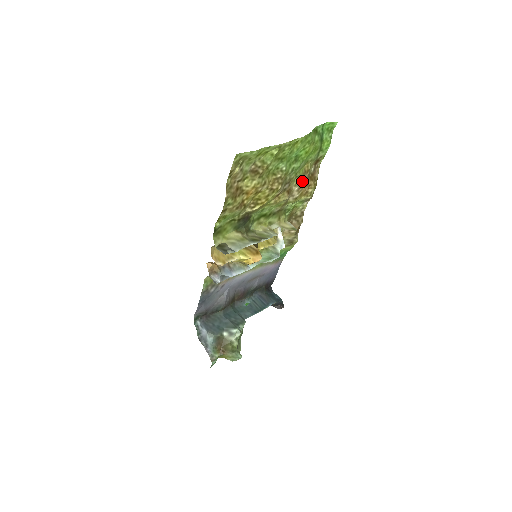
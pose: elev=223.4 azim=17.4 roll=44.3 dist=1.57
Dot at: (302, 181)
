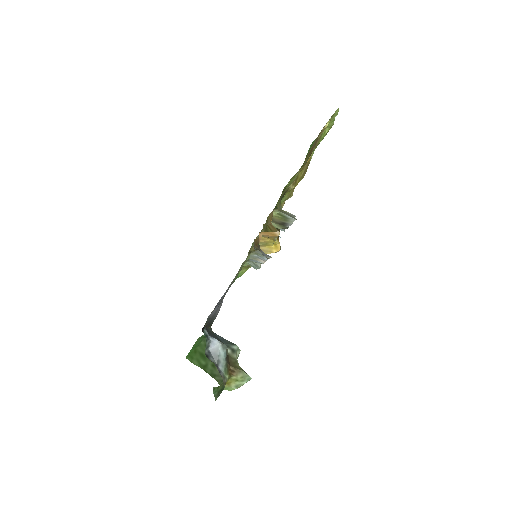
Dot at: occluded
